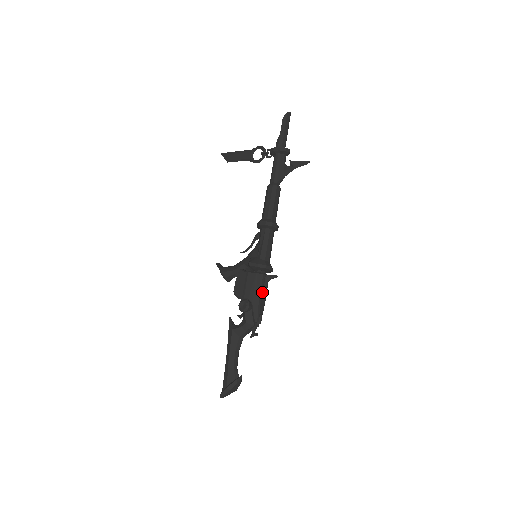
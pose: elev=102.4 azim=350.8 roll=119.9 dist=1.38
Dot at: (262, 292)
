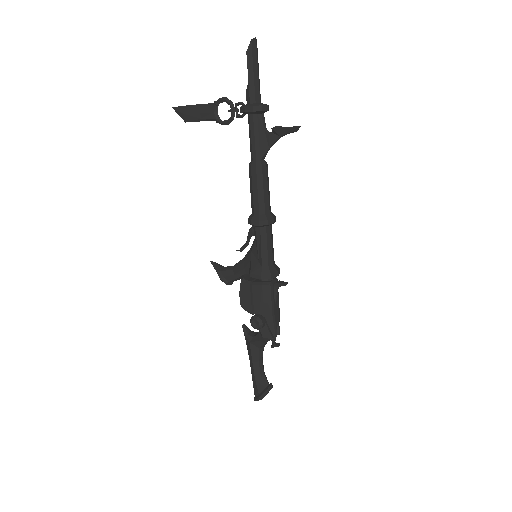
Dot at: (273, 303)
